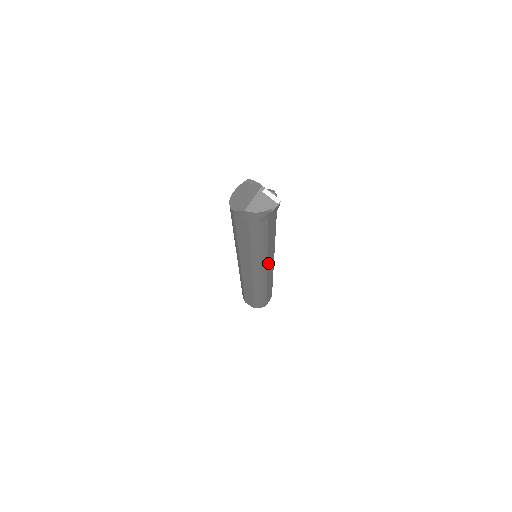
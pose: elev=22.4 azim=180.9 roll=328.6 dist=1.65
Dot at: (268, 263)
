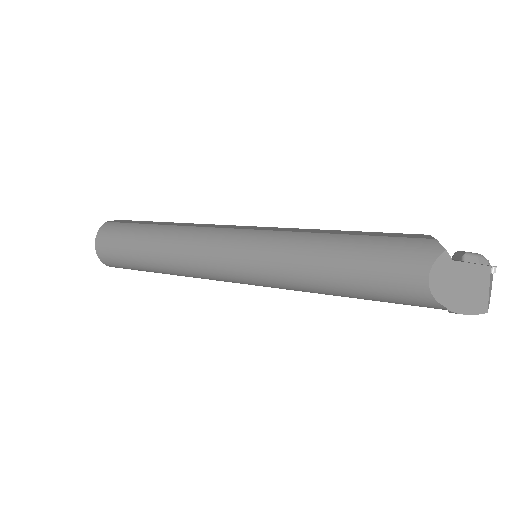
Dot at: occluded
